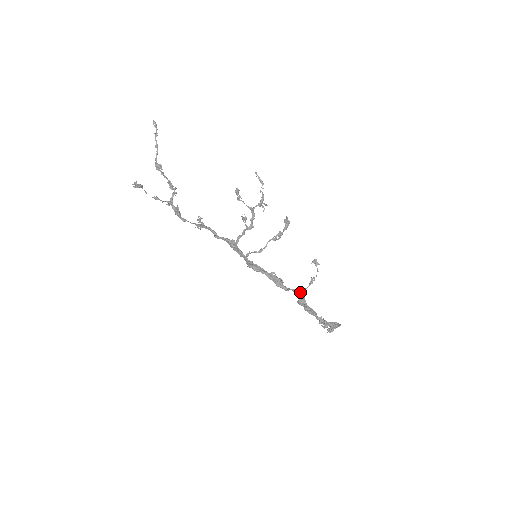
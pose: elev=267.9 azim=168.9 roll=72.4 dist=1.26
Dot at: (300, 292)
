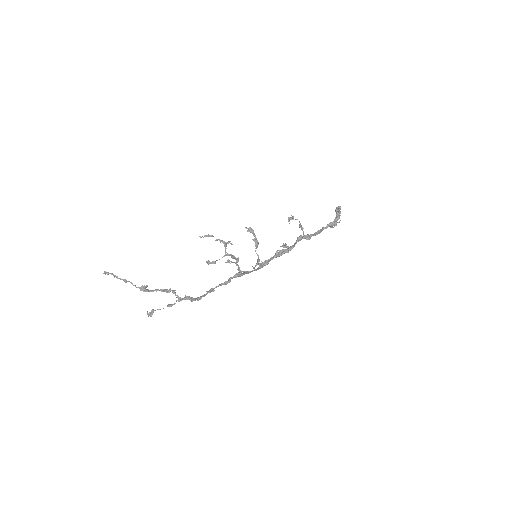
Dot at: occluded
